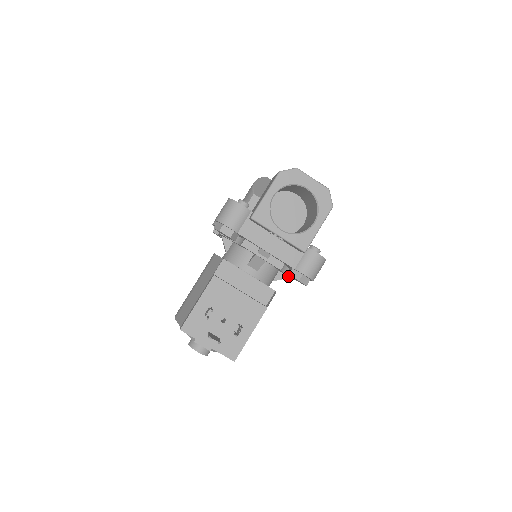
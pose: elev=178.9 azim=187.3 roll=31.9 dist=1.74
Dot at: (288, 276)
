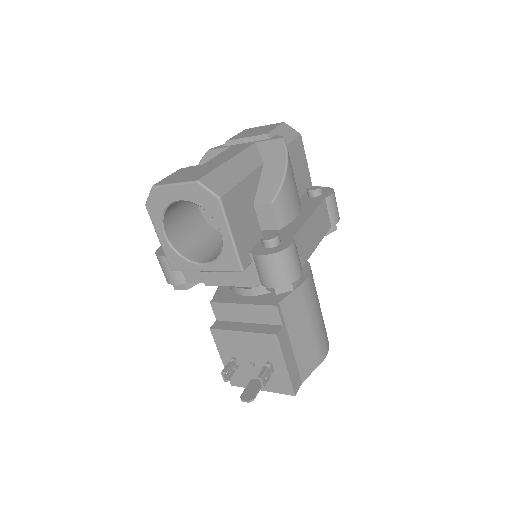
Dot at: occluded
